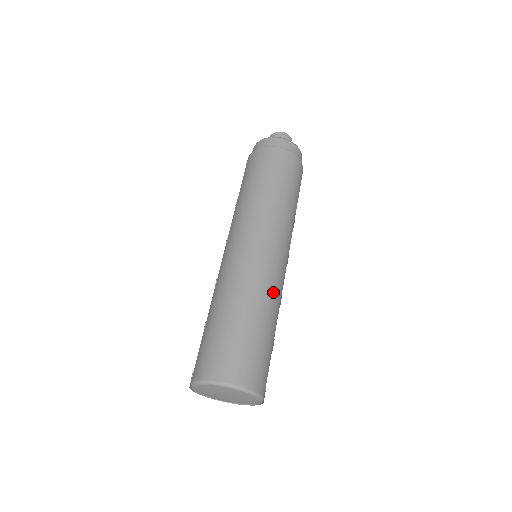
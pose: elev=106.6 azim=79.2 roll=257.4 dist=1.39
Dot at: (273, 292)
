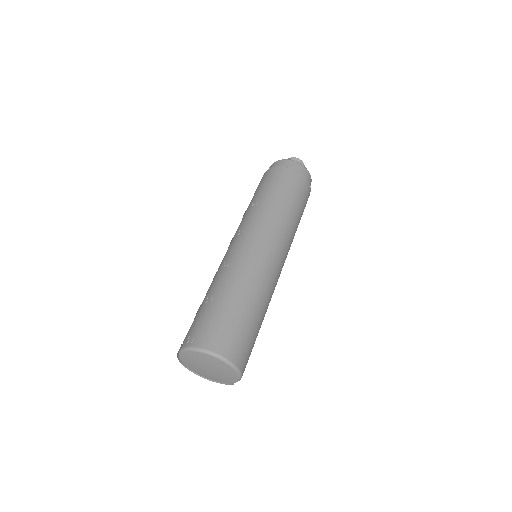
Dot at: (271, 297)
